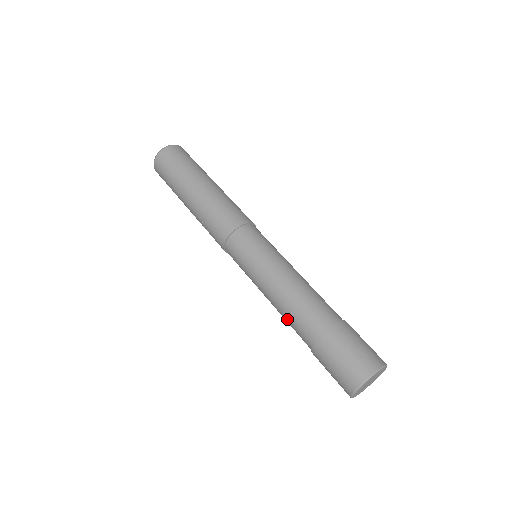
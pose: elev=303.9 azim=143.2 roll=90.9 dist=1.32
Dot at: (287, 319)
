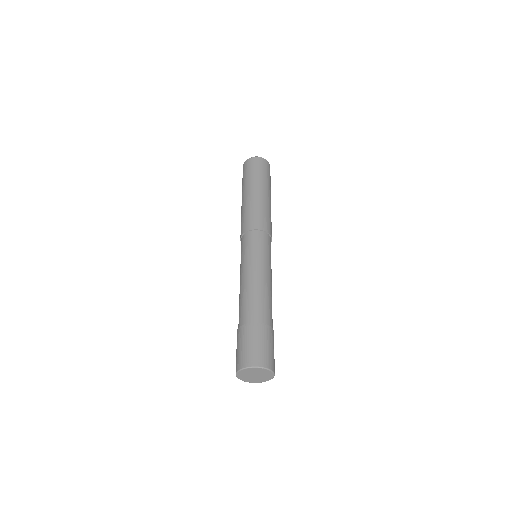
Dot at: occluded
